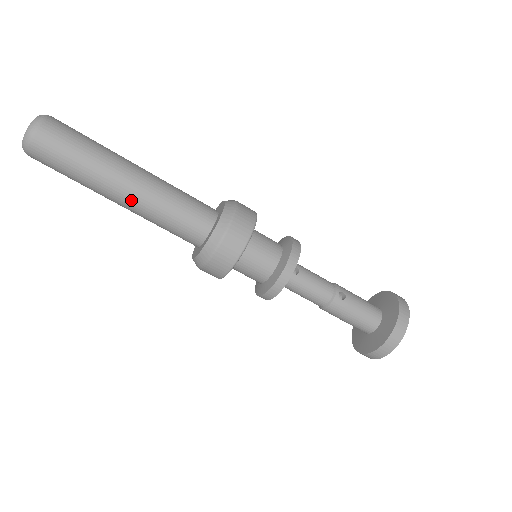
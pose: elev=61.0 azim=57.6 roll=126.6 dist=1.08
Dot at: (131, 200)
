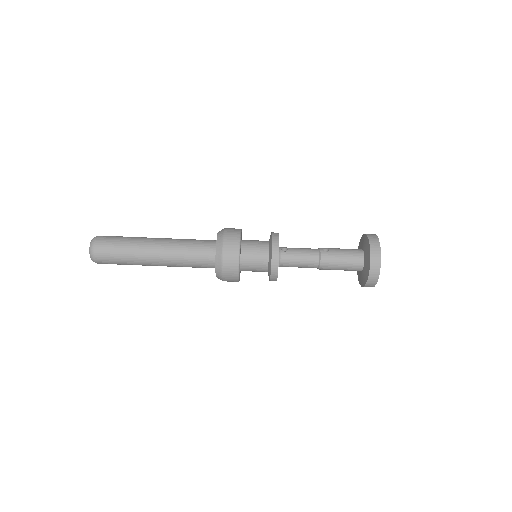
Dot at: (161, 254)
